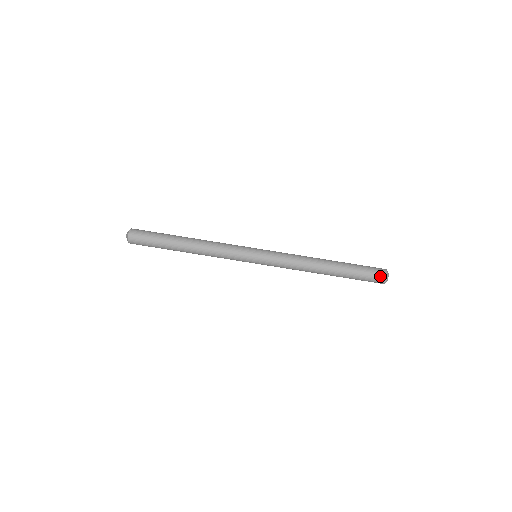
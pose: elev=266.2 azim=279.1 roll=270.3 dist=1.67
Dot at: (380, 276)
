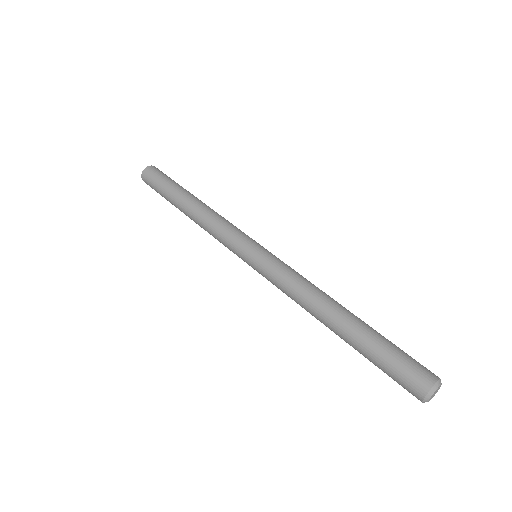
Dot at: (428, 370)
